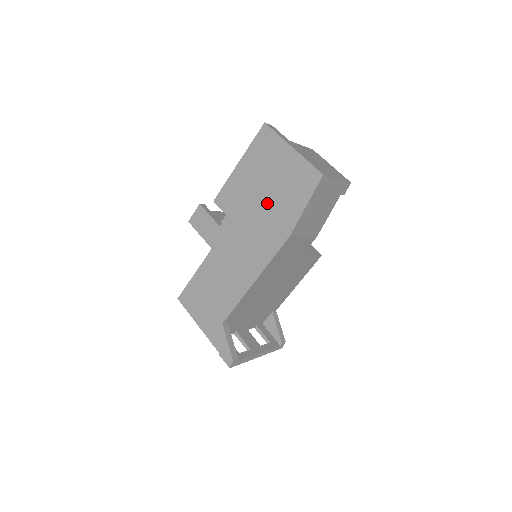
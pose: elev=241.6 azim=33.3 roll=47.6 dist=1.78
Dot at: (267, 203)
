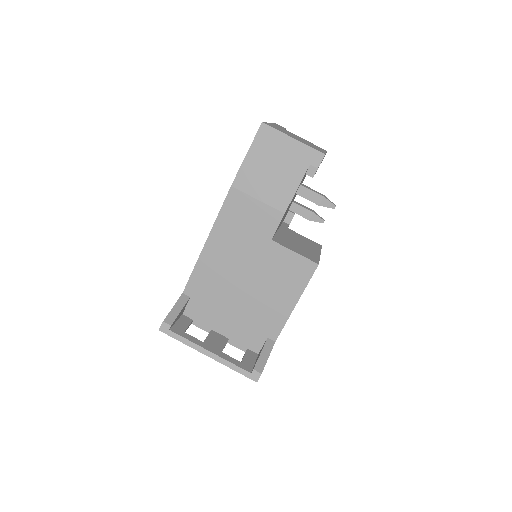
Dot at: occluded
